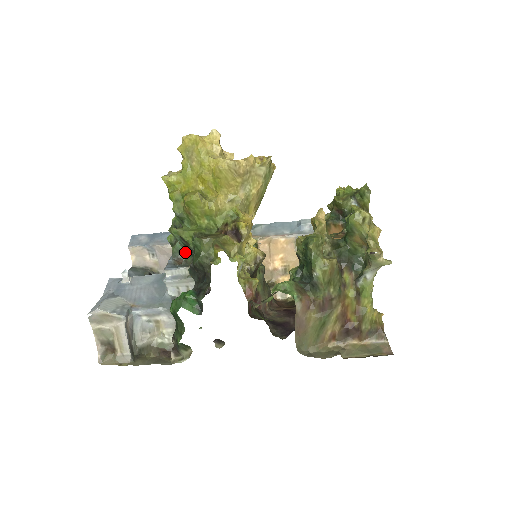
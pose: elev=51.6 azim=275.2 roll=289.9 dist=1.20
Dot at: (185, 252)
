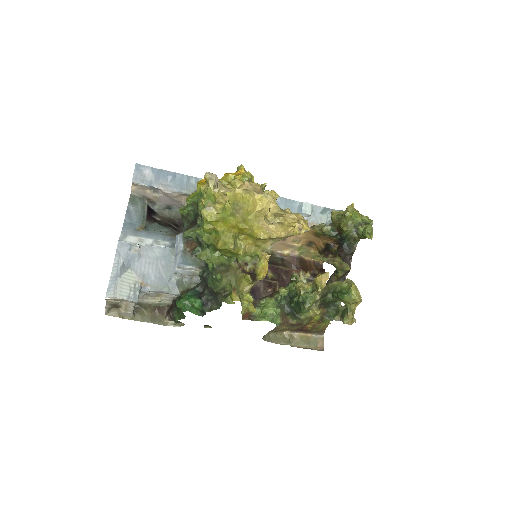
Dot at: (198, 247)
